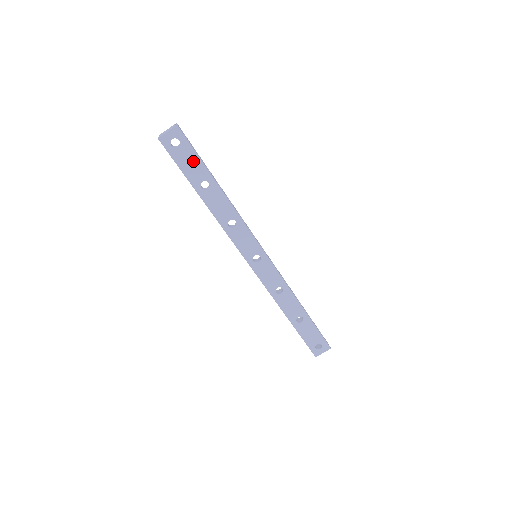
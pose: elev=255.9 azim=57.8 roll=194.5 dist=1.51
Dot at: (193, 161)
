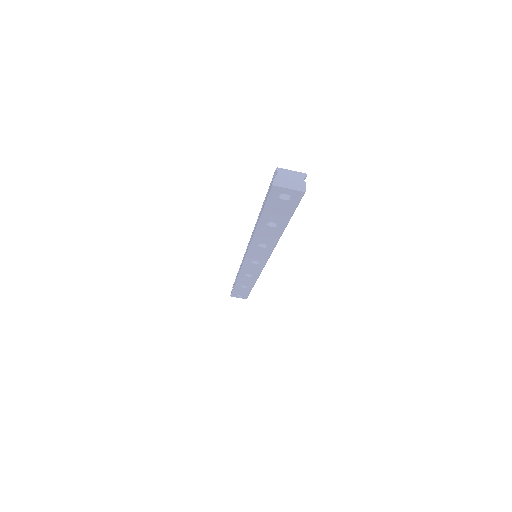
Dot at: (284, 212)
